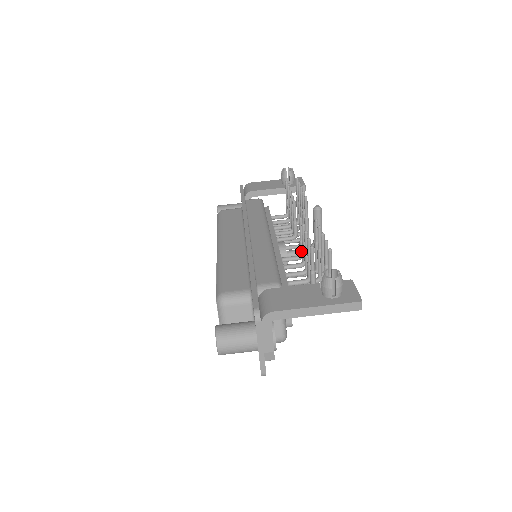
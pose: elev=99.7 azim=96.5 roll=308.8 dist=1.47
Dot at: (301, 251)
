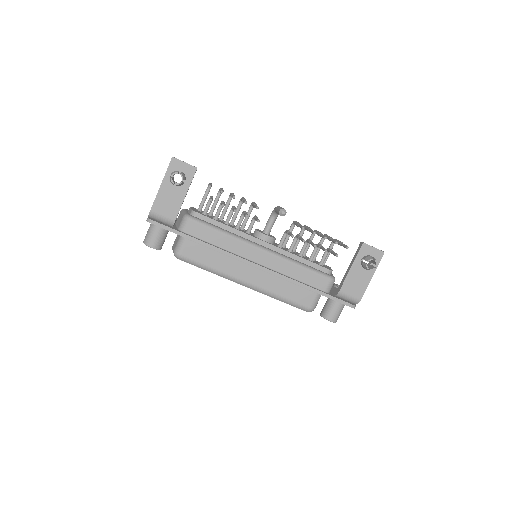
Dot at: occluded
